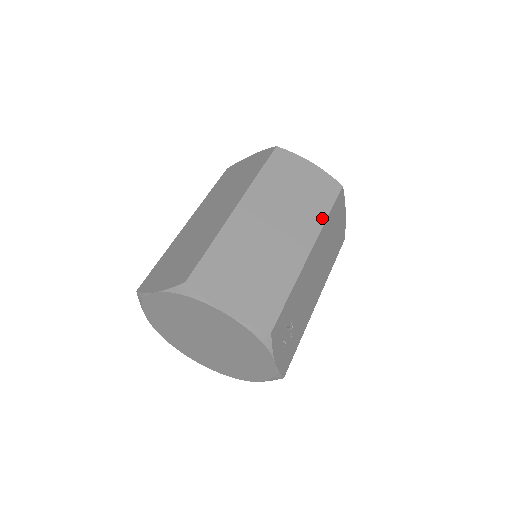
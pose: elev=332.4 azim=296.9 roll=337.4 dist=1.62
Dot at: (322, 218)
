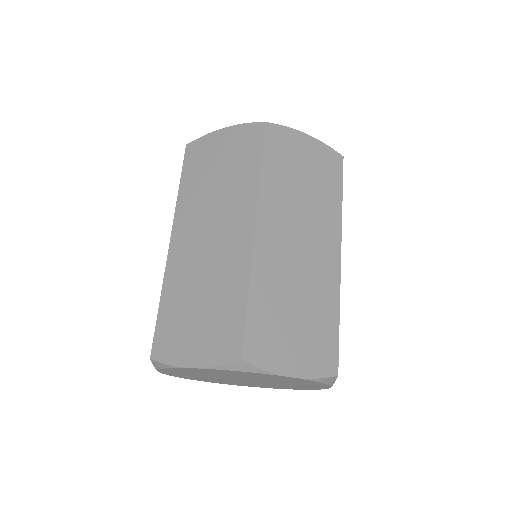
Dot at: (338, 209)
